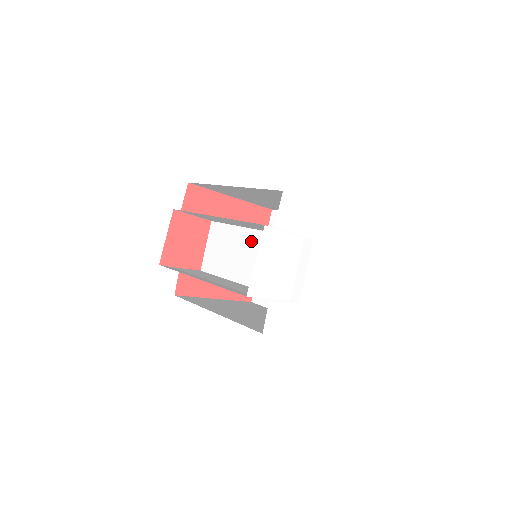
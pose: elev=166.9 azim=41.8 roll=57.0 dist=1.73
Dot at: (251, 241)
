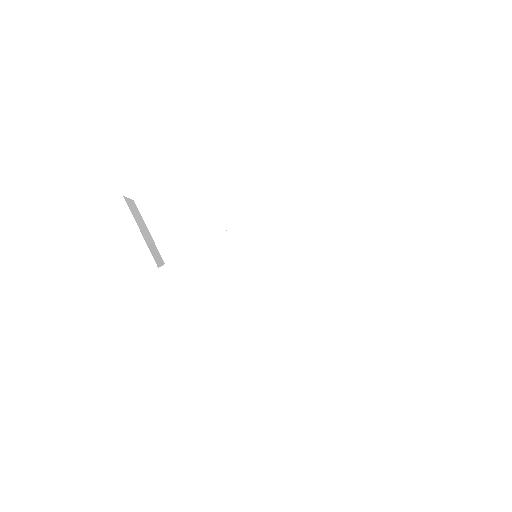
Dot at: occluded
